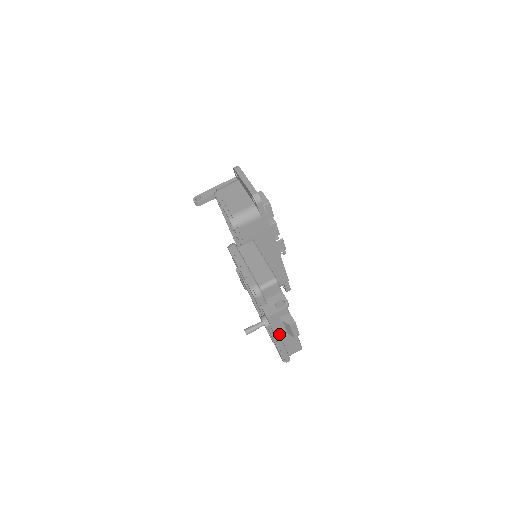
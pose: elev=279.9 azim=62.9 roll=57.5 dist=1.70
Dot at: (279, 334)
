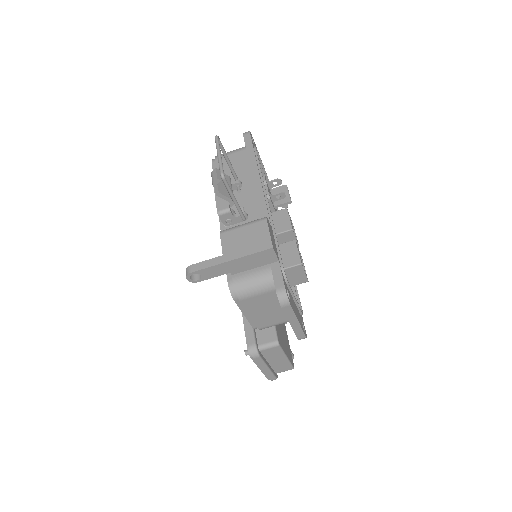
Dot at: occluded
